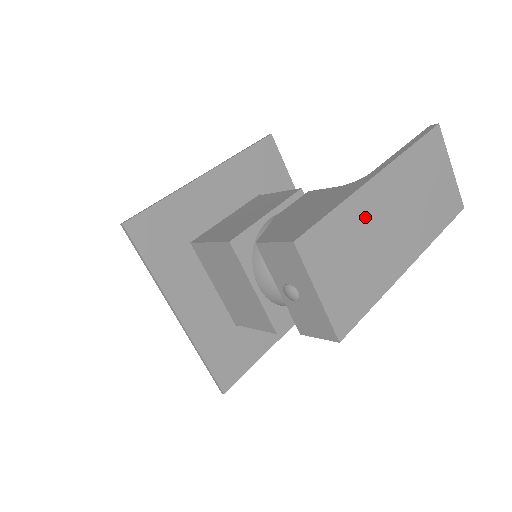
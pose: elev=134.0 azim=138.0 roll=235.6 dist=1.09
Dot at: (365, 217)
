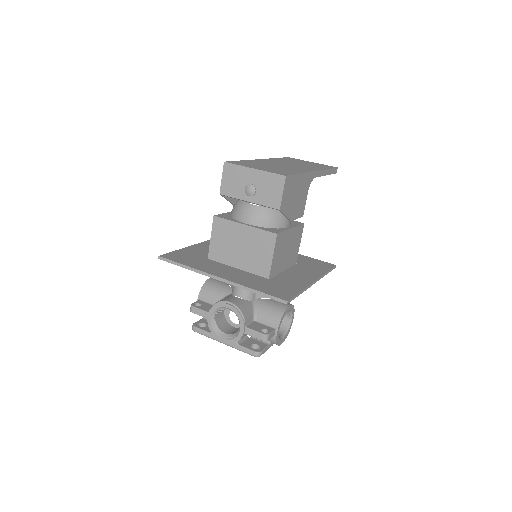
Dot at: (265, 163)
